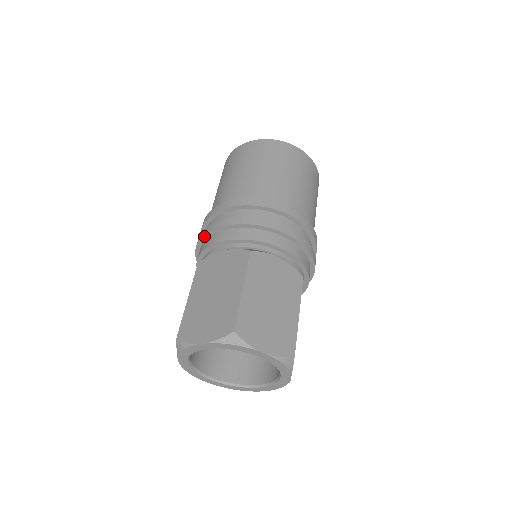
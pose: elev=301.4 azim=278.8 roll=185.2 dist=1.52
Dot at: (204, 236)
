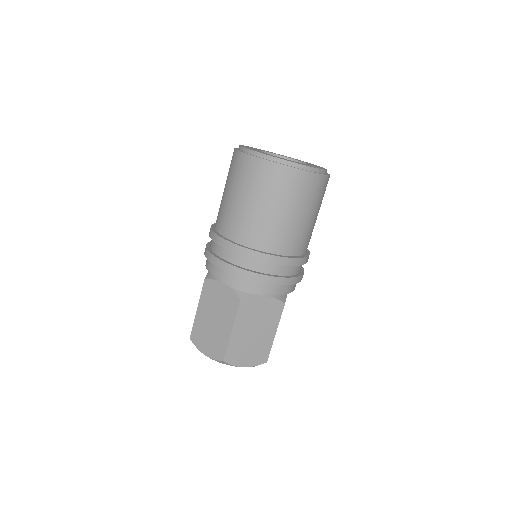
Dot at: occluded
